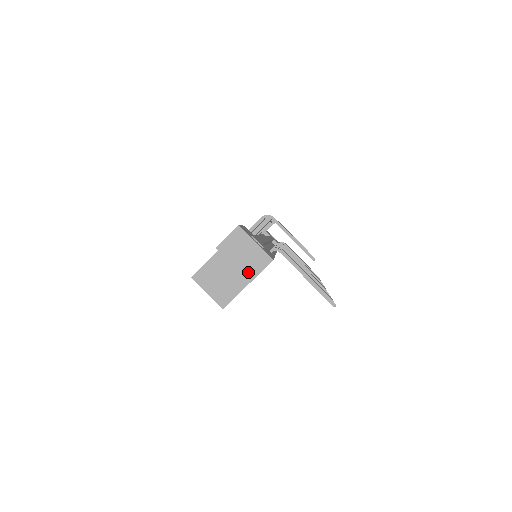
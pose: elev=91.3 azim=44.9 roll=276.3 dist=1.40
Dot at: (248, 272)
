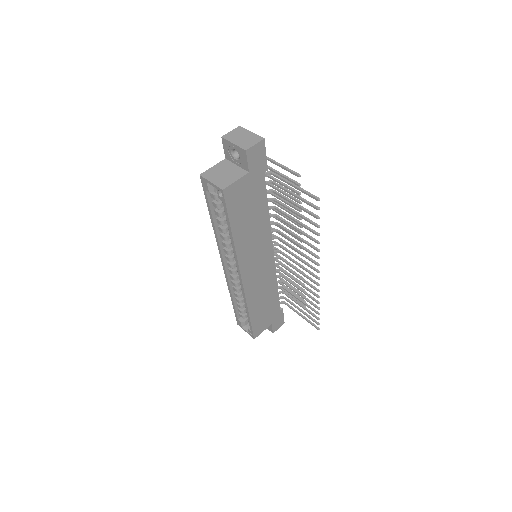
Dot at: (245, 145)
